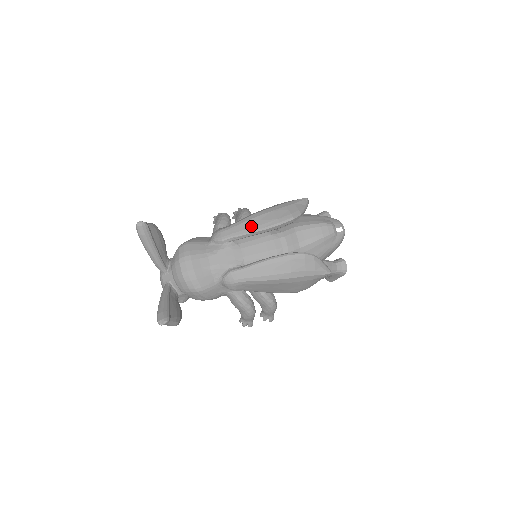
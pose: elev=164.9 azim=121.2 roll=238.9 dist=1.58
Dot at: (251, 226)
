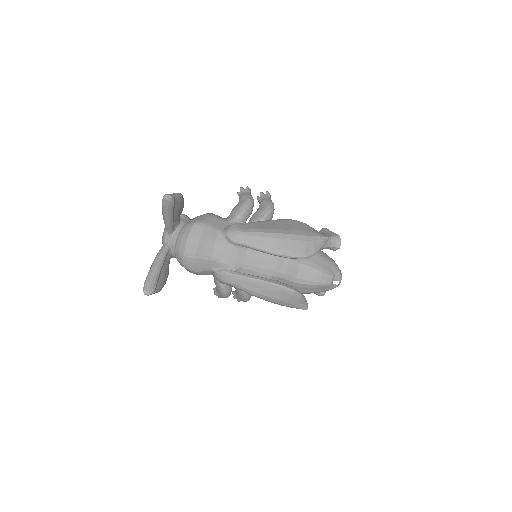
Dot at: (265, 245)
